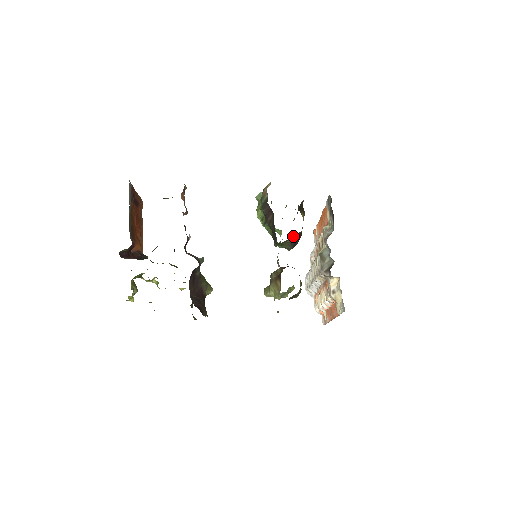
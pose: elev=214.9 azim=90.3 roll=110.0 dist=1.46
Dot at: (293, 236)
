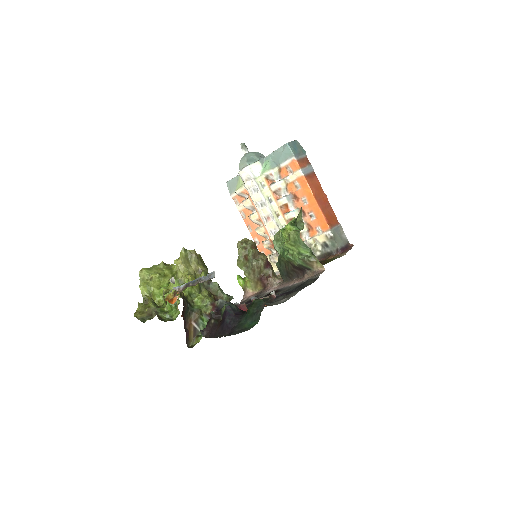
Dot at: occluded
